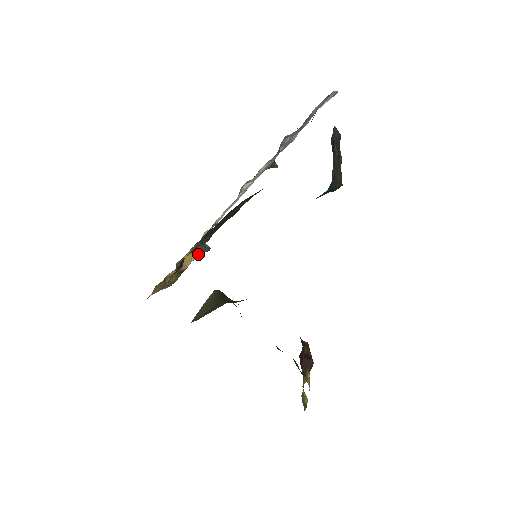
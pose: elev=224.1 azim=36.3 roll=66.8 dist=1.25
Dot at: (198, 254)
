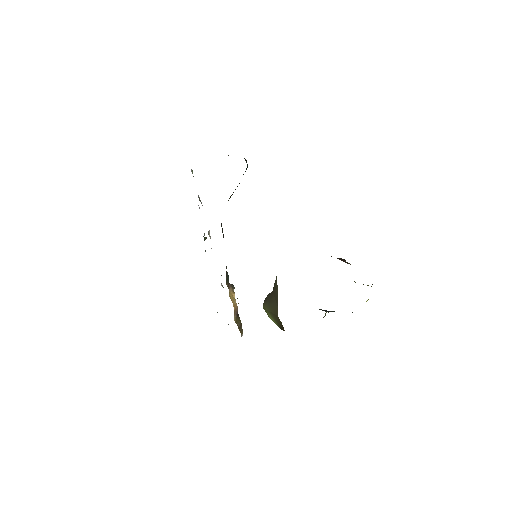
Dot at: (233, 291)
